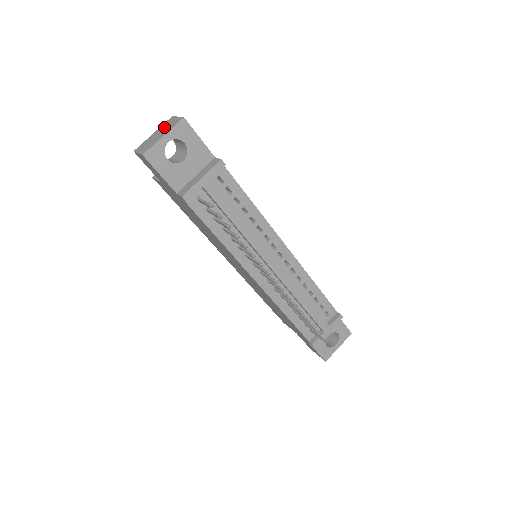
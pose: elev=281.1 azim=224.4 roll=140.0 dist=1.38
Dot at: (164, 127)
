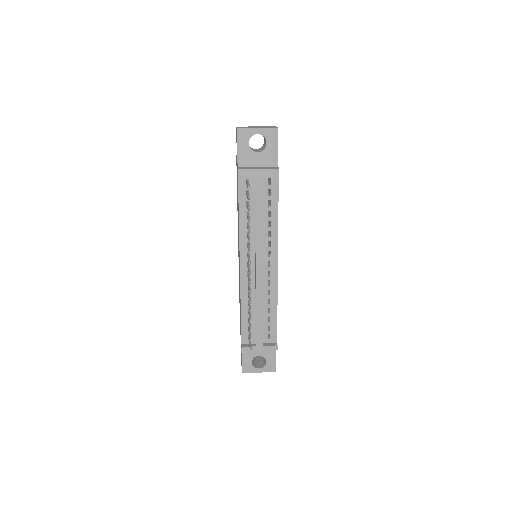
Dot at: occluded
